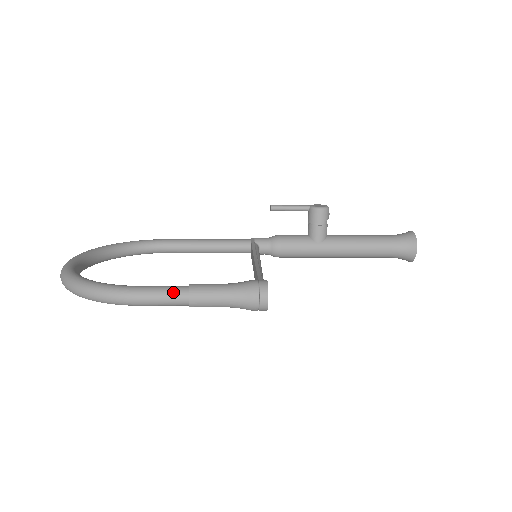
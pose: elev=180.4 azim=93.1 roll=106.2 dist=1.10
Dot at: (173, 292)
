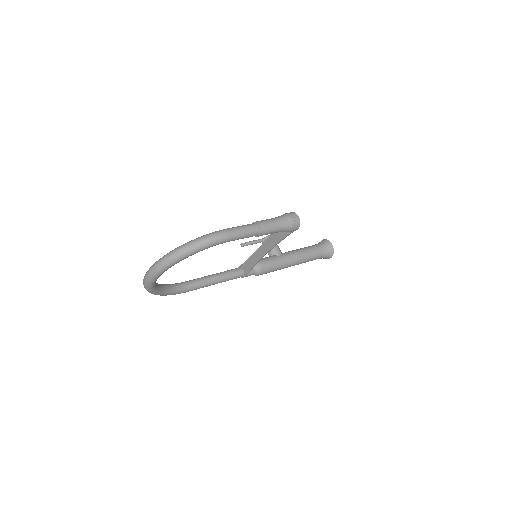
Dot at: (248, 225)
